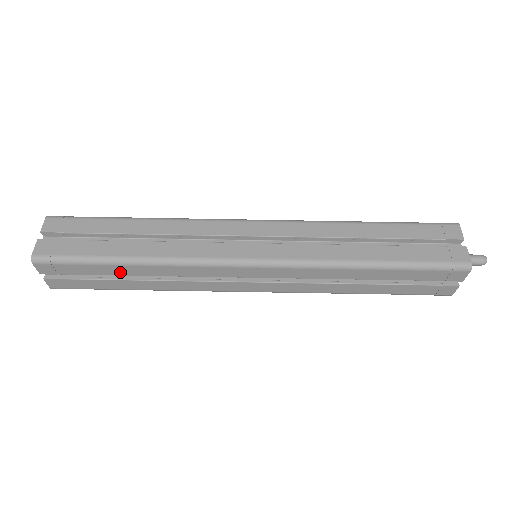
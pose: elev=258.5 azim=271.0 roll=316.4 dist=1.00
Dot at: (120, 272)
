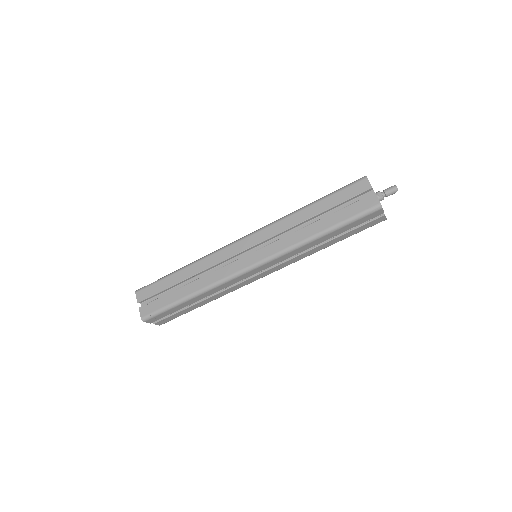
Dot at: (188, 304)
